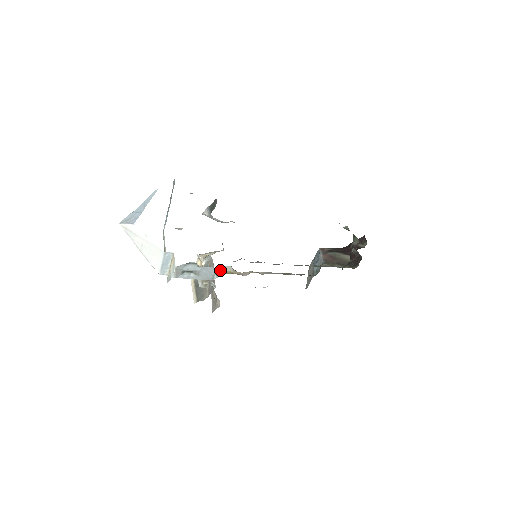
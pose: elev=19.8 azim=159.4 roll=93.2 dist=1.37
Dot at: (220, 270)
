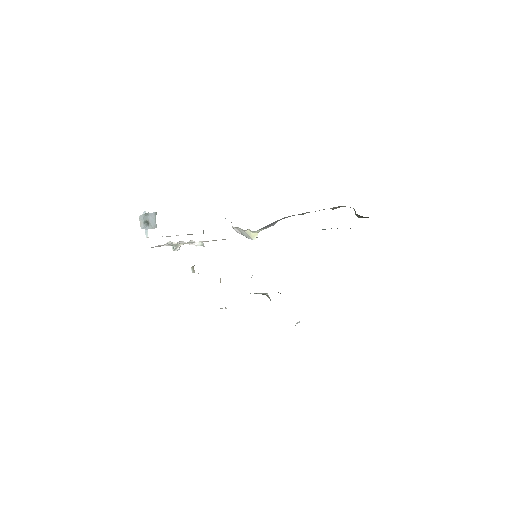
Dot at: (156, 214)
